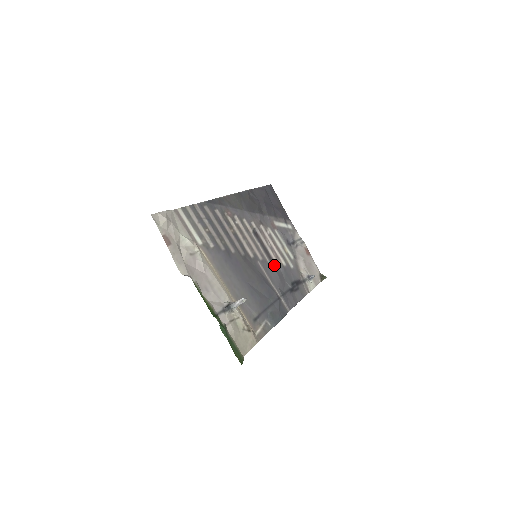
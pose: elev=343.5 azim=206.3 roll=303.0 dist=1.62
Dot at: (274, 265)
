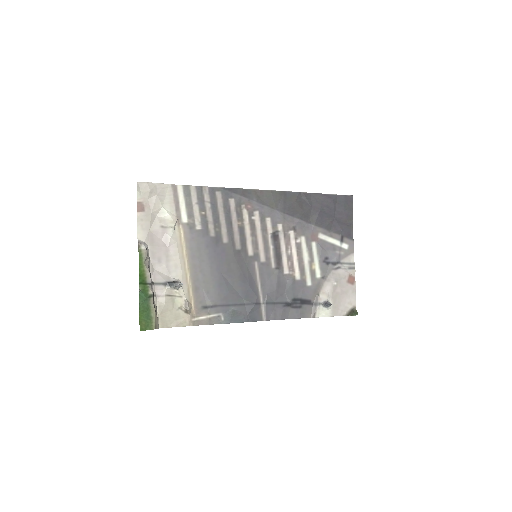
Dot at: (280, 273)
